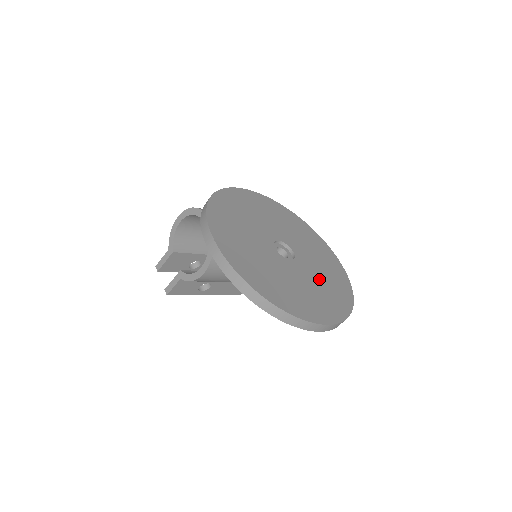
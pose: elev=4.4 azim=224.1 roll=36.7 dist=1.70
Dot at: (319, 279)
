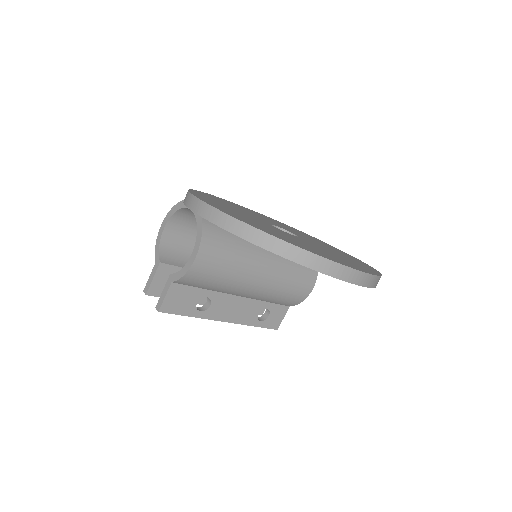
Dot at: (332, 252)
